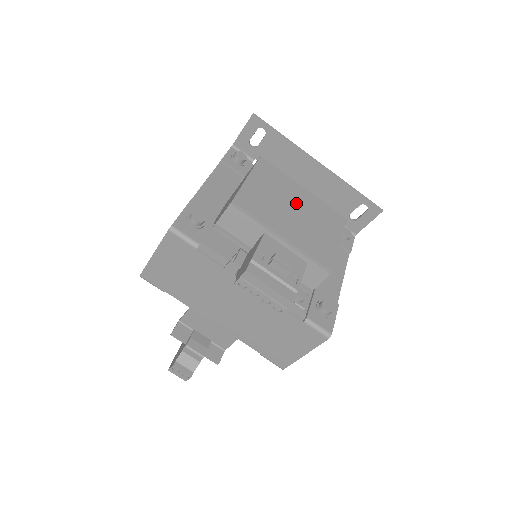
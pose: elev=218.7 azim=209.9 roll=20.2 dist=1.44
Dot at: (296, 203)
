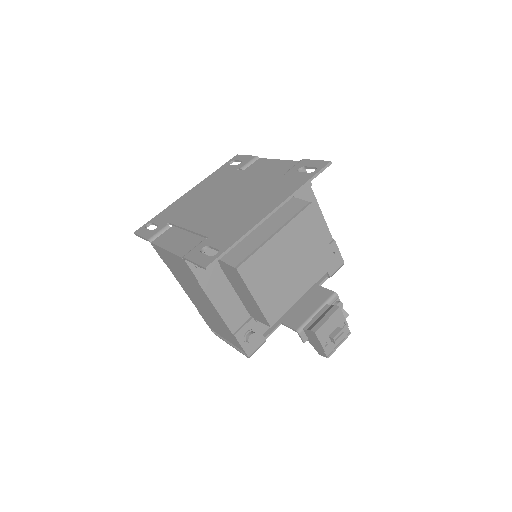
Dot at: (286, 258)
